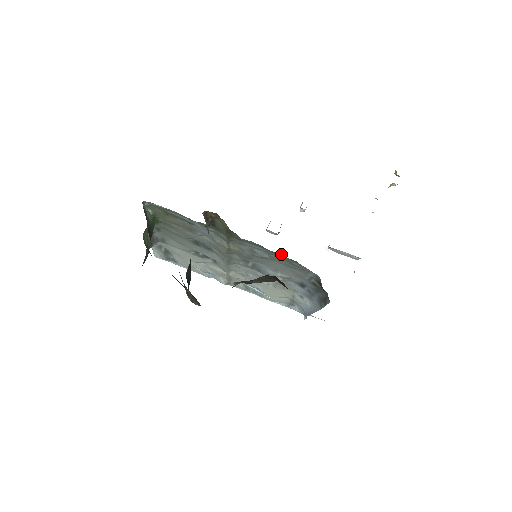
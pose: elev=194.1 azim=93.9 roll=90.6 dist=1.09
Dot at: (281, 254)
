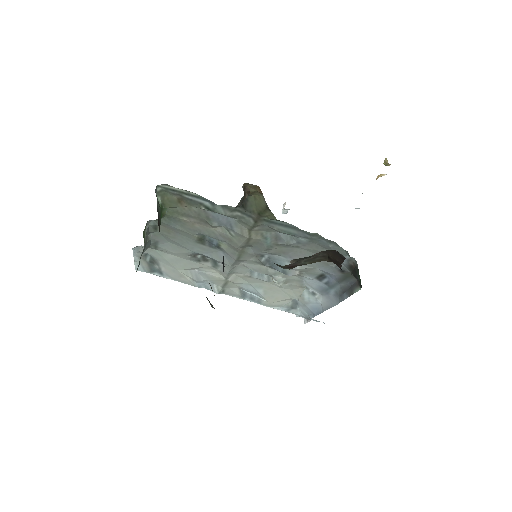
Dot at: (318, 234)
